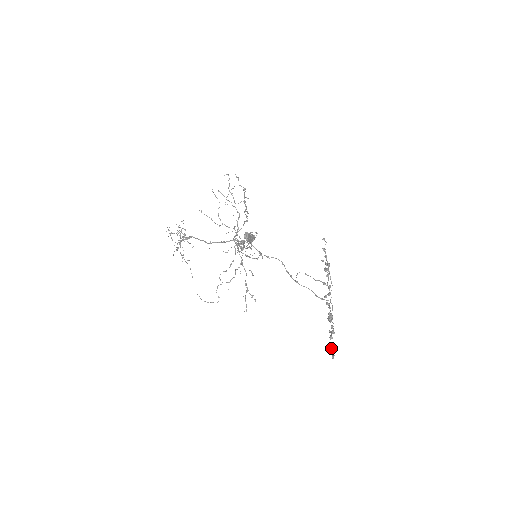
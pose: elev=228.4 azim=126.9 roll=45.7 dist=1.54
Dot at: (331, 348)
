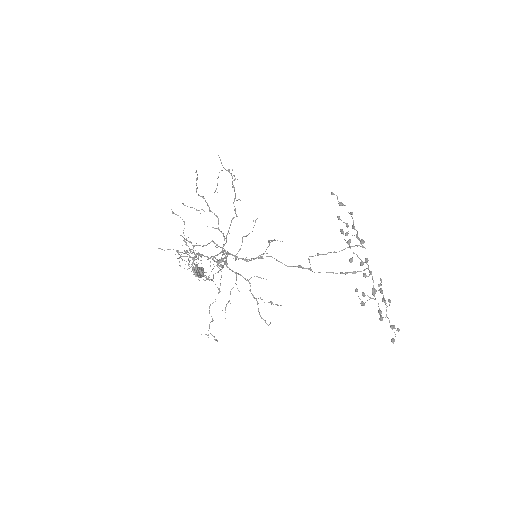
Dot at: (390, 327)
